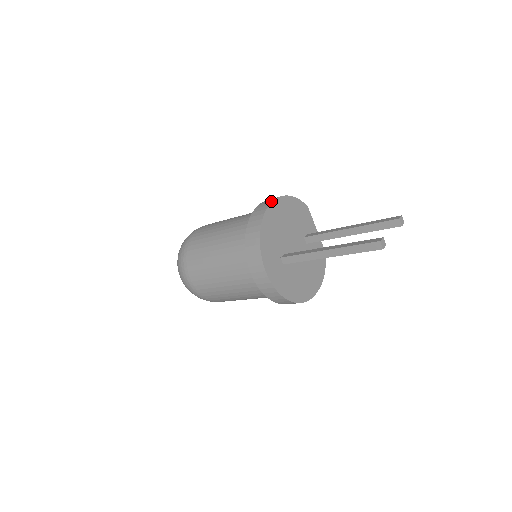
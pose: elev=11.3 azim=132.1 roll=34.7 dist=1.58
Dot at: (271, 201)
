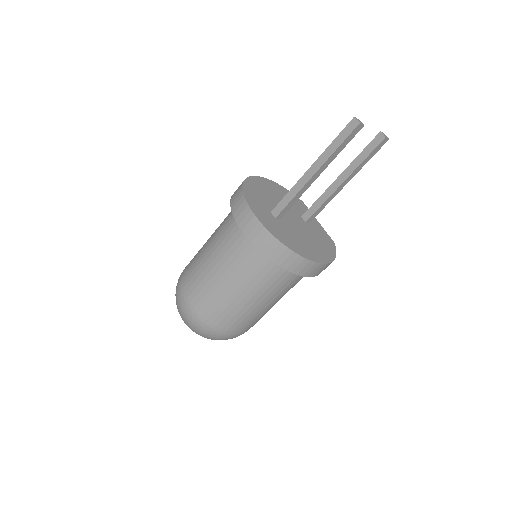
Dot at: (256, 177)
